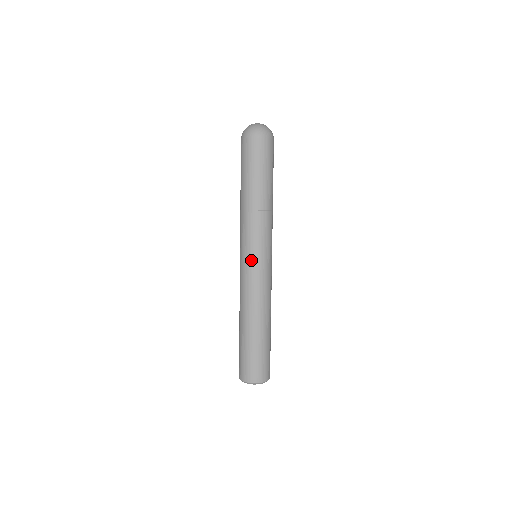
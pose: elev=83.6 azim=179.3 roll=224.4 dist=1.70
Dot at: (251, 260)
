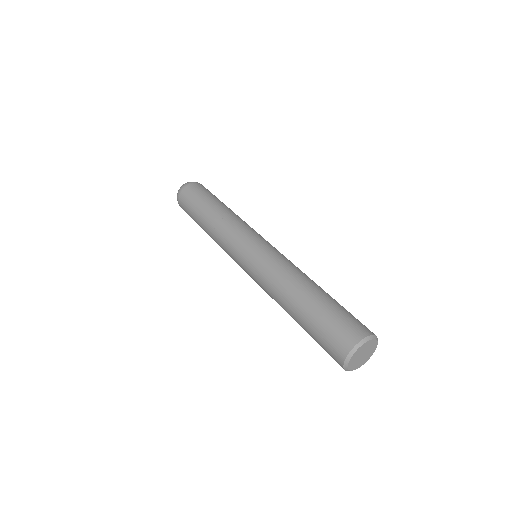
Dot at: (262, 241)
